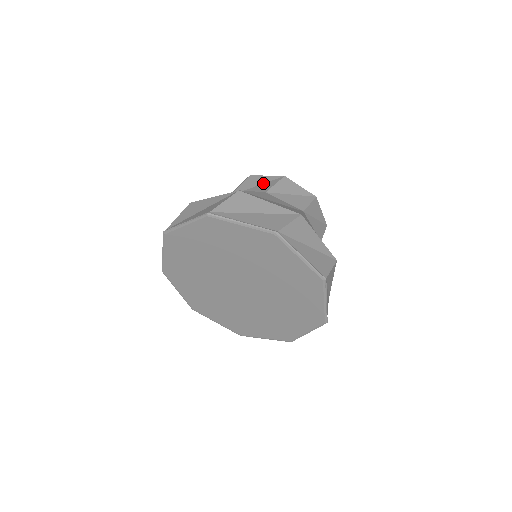
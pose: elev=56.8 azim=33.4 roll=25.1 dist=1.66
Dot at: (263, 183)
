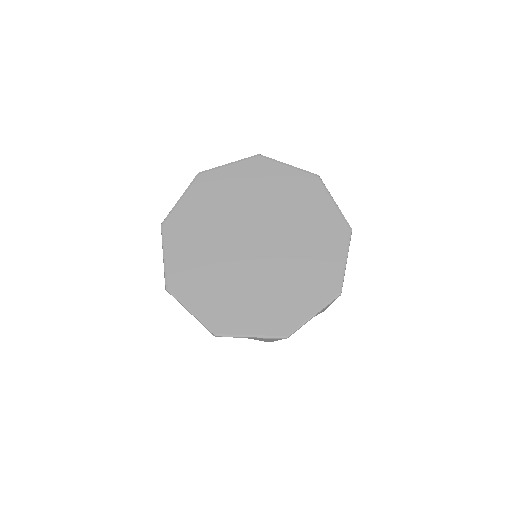
Dot at: occluded
